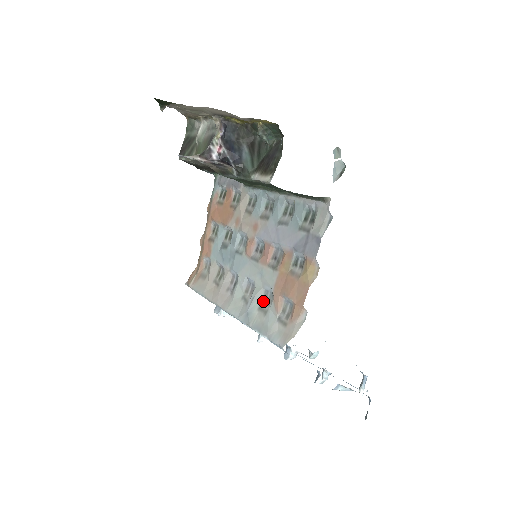
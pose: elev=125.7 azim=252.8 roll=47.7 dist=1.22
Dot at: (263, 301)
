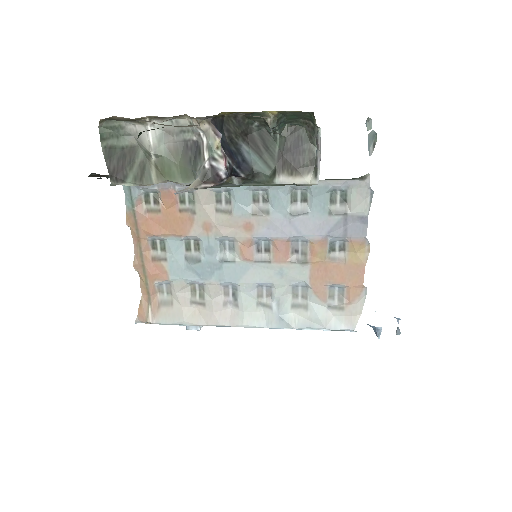
Dot at: (294, 298)
